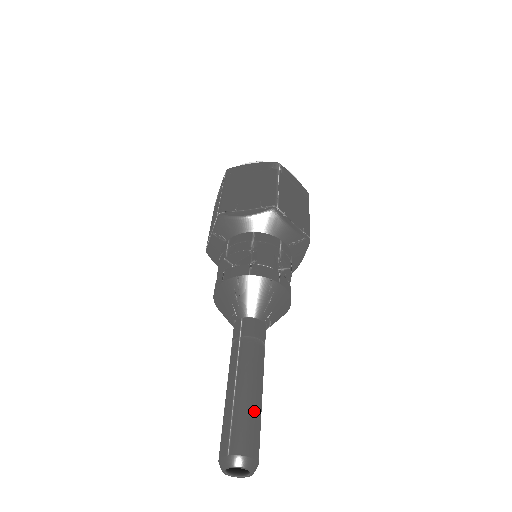
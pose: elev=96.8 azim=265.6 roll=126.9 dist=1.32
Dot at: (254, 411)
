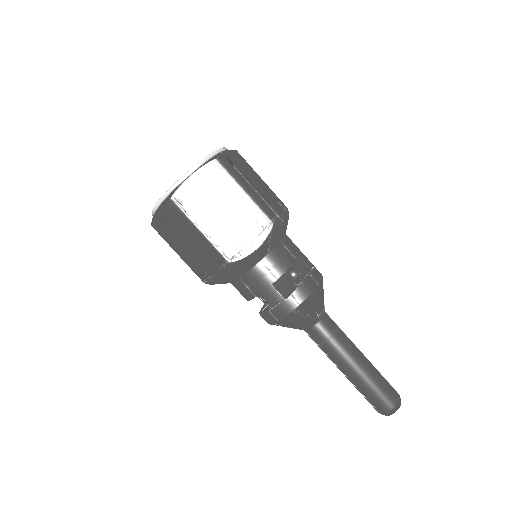
Dot at: (371, 385)
